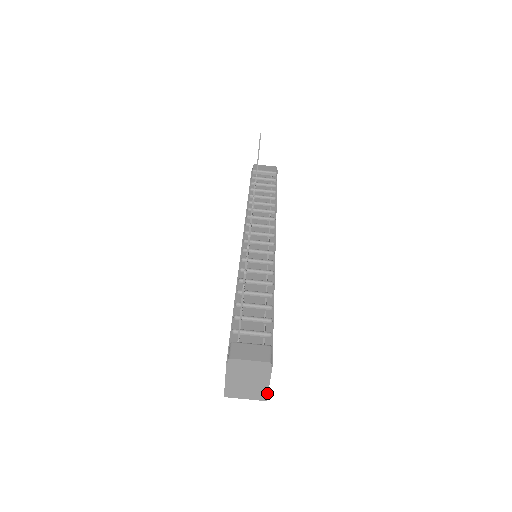
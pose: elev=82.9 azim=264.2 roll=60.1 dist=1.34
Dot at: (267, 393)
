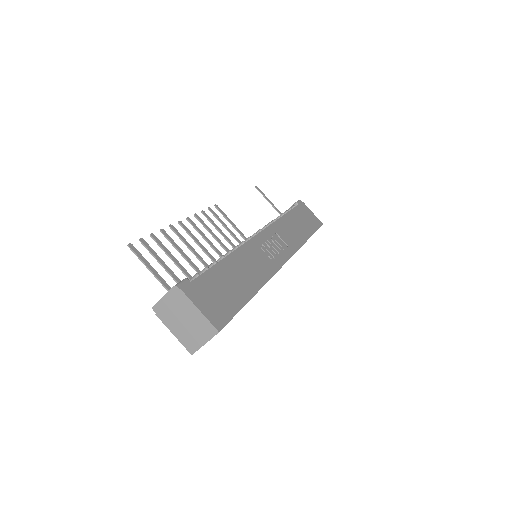
Dot at: (209, 322)
